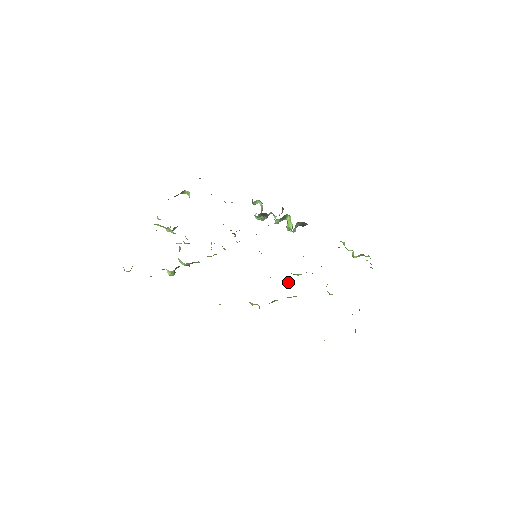
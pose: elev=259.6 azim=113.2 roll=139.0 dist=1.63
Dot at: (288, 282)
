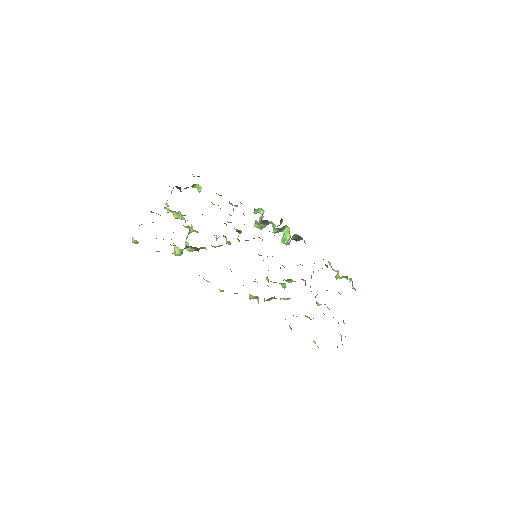
Dot at: (284, 284)
